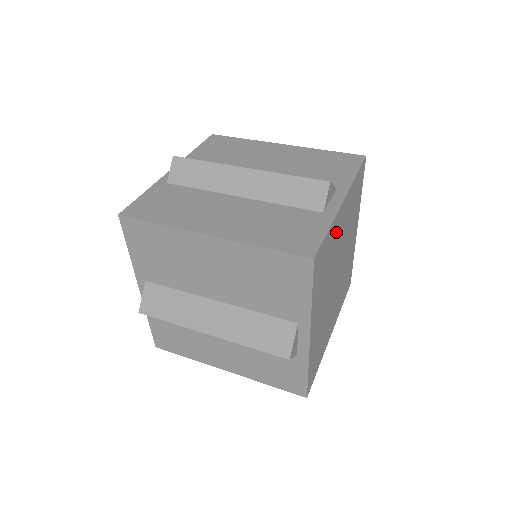
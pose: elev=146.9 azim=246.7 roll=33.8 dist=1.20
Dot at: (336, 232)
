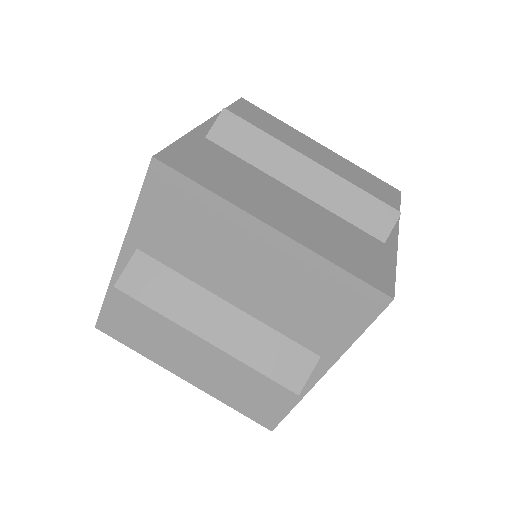
Dot at: occluded
